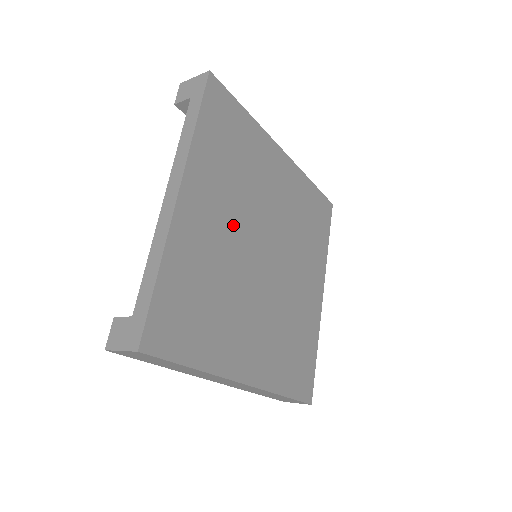
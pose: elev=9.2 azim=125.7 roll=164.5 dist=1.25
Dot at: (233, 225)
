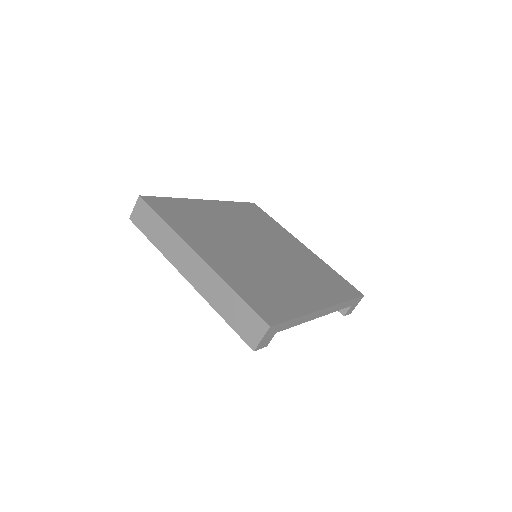
Dot at: (237, 226)
